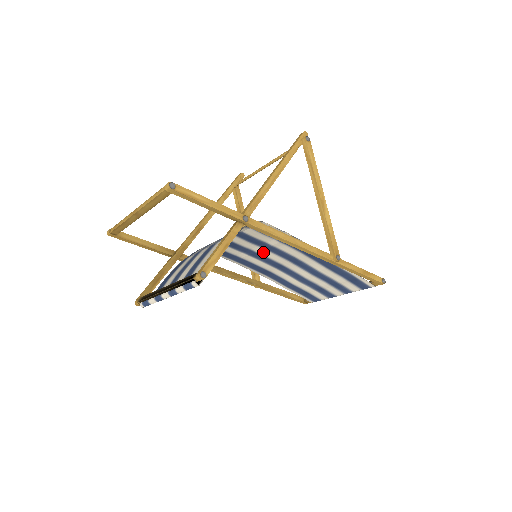
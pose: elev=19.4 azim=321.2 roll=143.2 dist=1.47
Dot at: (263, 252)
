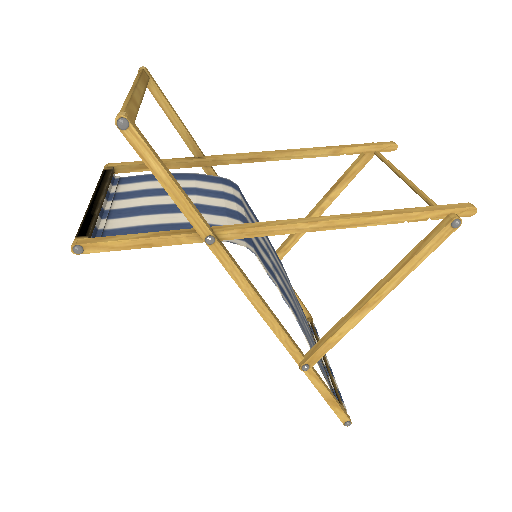
Dot at: (272, 259)
